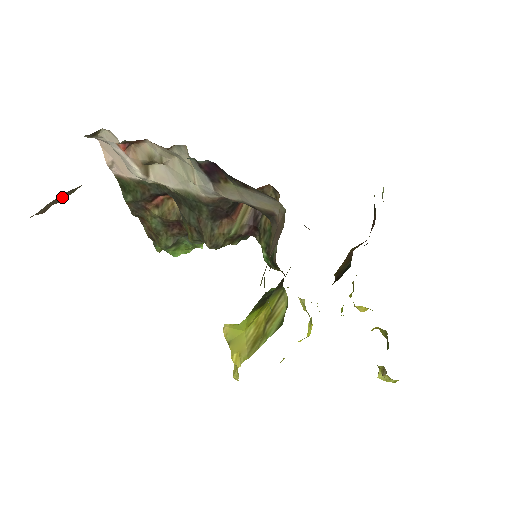
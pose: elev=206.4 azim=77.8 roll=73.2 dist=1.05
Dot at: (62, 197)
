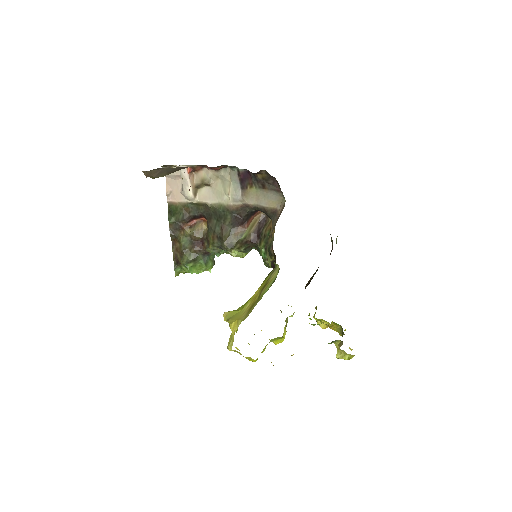
Dot at: (158, 173)
